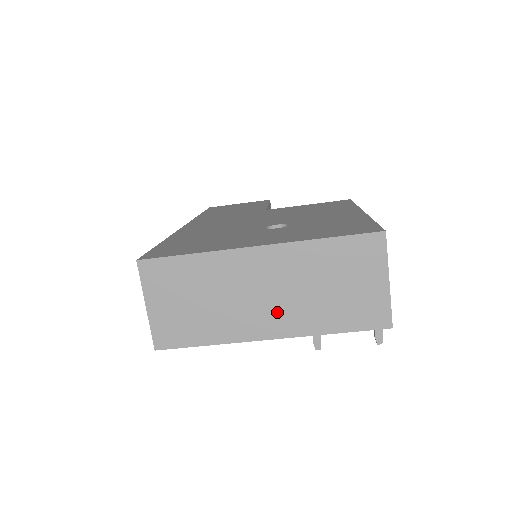
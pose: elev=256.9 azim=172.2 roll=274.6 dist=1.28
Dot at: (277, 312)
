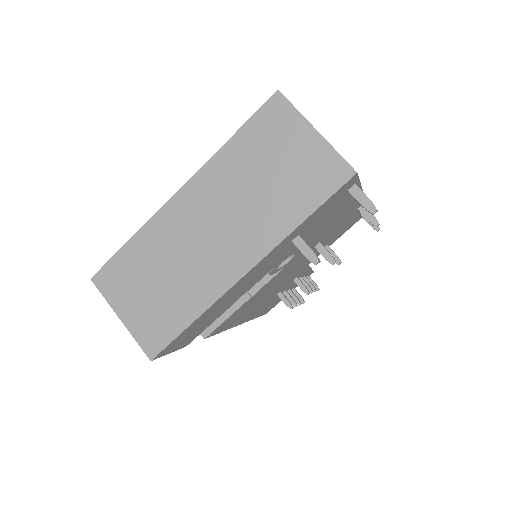
Dot at: (235, 239)
